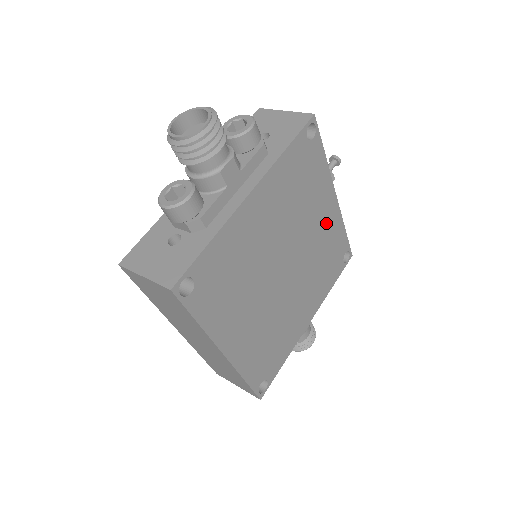
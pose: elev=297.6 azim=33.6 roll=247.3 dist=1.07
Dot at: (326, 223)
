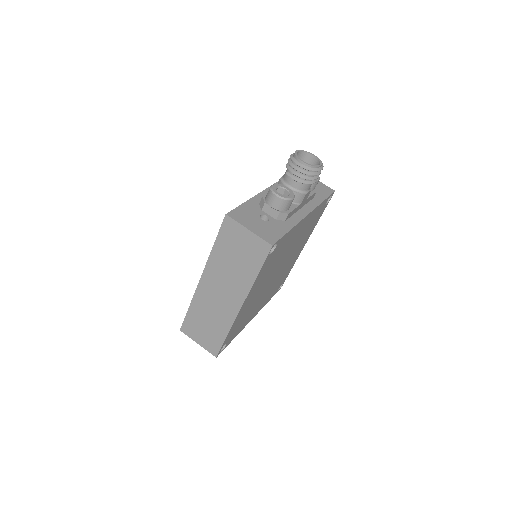
Dot at: (295, 257)
